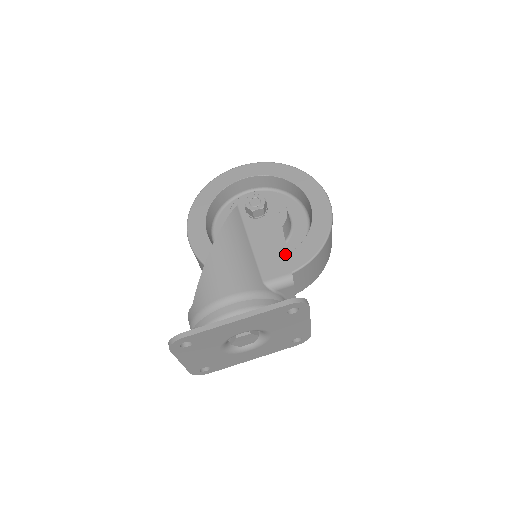
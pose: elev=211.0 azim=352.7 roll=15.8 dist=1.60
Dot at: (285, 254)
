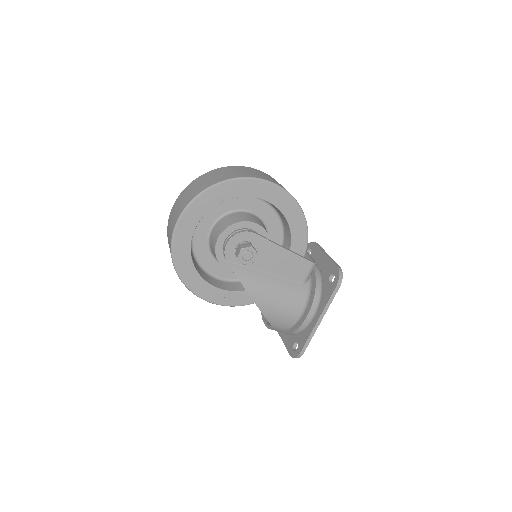
Dot at: (297, 257)
